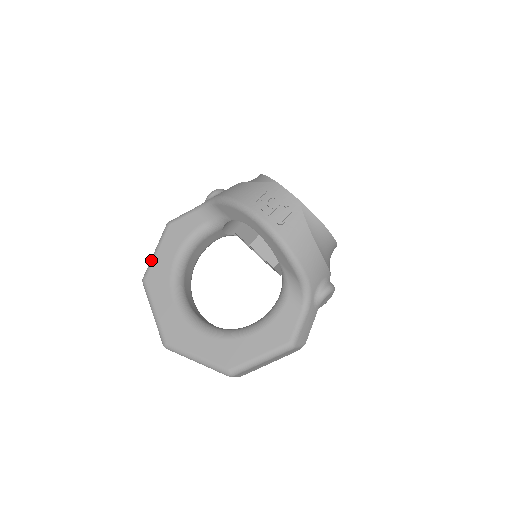
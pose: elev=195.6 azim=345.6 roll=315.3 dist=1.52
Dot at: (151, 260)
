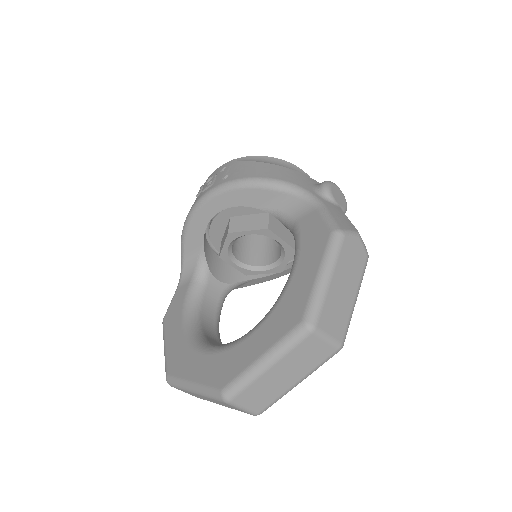
Dot at: occluded
